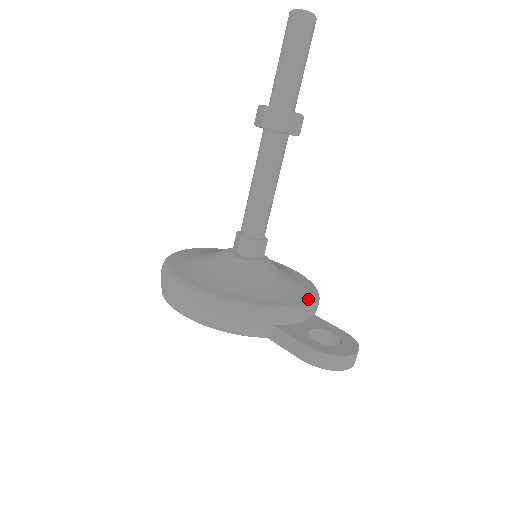
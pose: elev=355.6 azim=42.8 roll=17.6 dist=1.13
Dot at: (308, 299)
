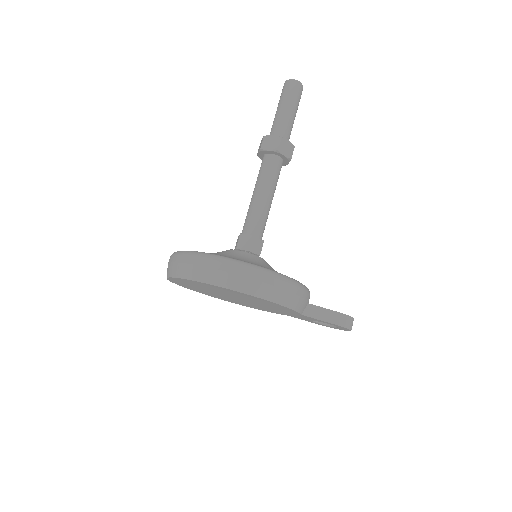
Dot at: occluded
